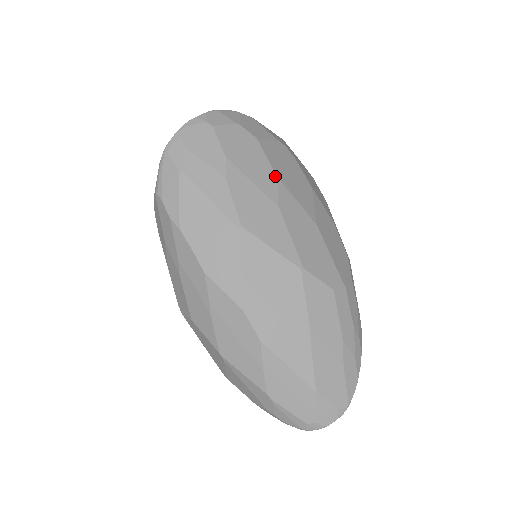
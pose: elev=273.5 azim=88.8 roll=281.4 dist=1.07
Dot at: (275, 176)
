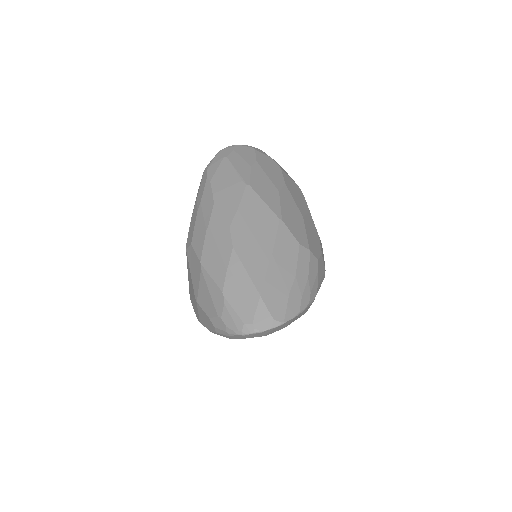
Dot at: (284, 183)
